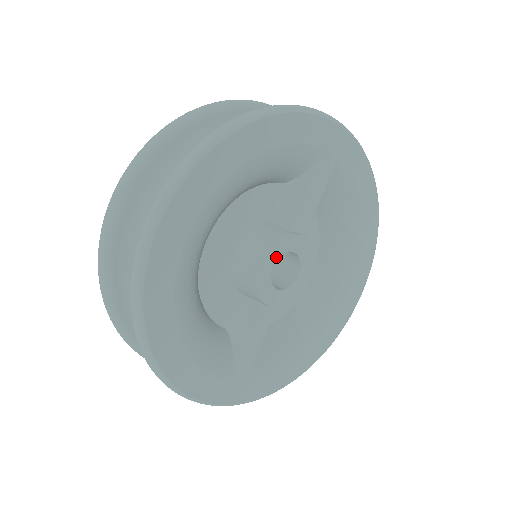
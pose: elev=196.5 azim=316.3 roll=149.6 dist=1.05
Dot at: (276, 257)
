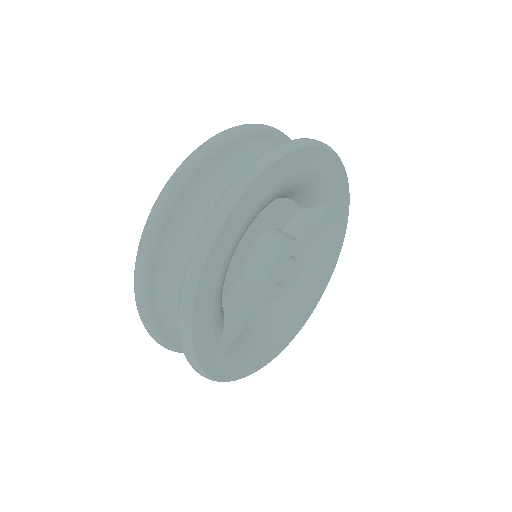
Dot at: (288, 255)
